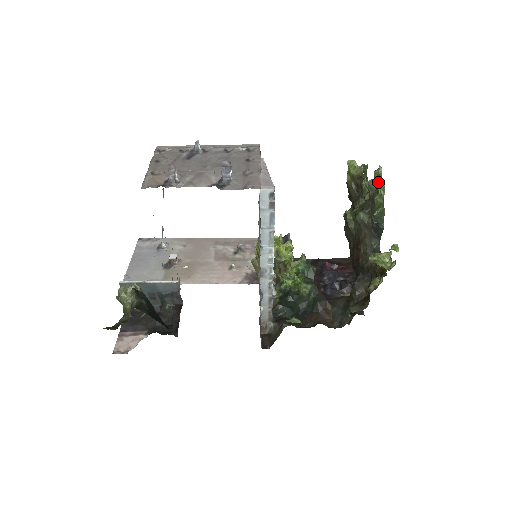
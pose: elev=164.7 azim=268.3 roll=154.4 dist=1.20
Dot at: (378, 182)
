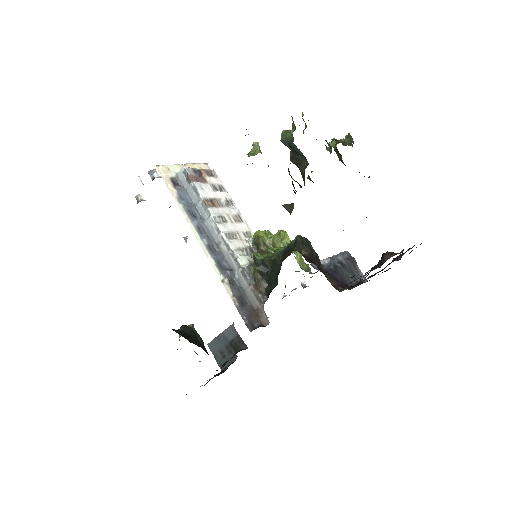
Dot at: occluded
